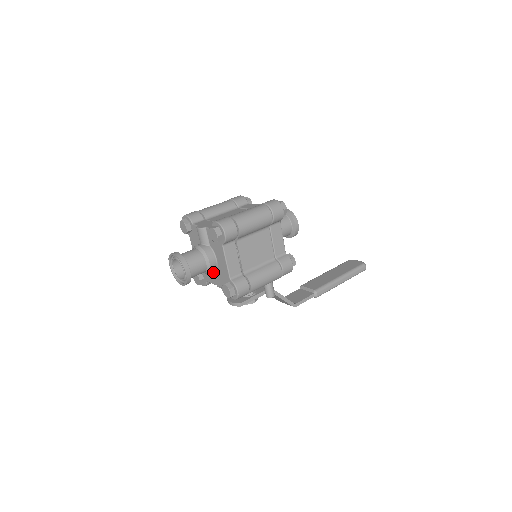
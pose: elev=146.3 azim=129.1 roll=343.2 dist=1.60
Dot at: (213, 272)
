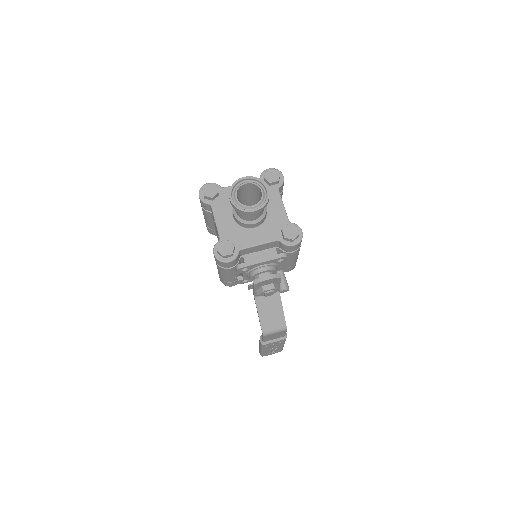
Dot at: (257, 229)
